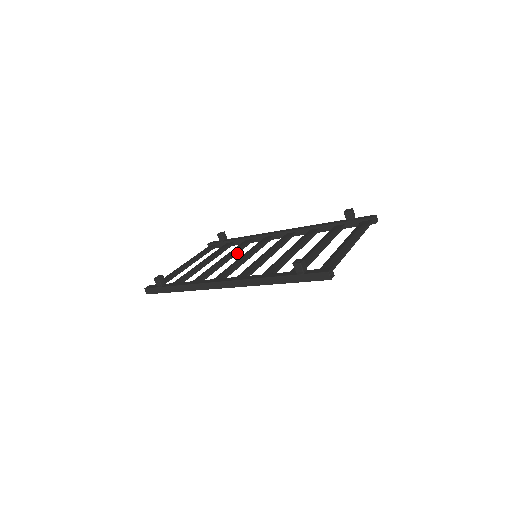
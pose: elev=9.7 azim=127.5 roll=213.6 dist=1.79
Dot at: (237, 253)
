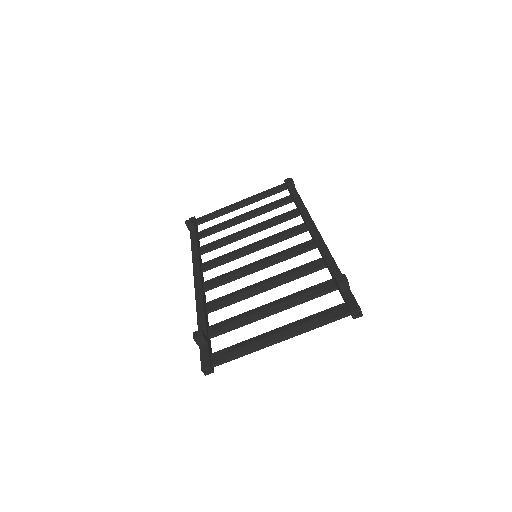
Dot at: (267, 228)
